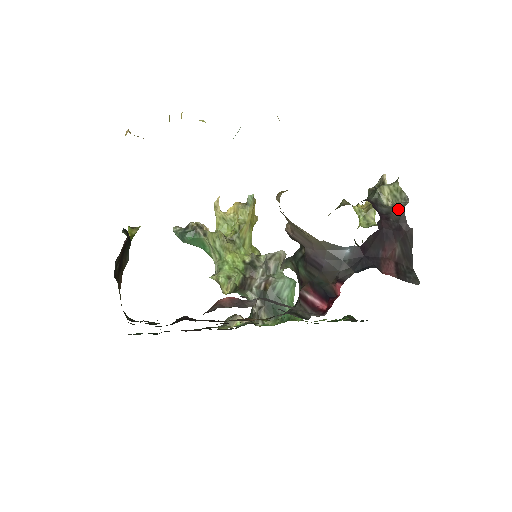
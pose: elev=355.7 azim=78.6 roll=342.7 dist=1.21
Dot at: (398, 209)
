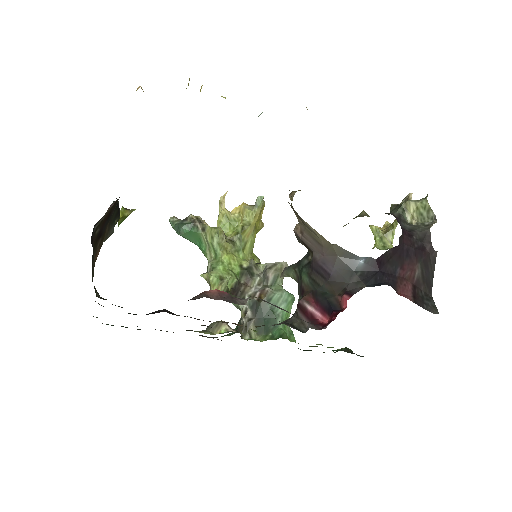
Dot at: (423, 228)
